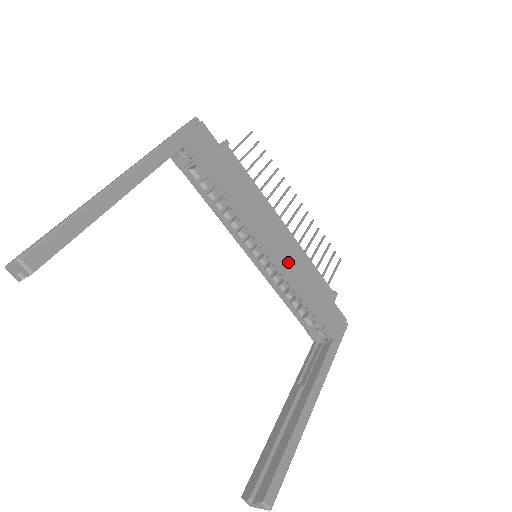
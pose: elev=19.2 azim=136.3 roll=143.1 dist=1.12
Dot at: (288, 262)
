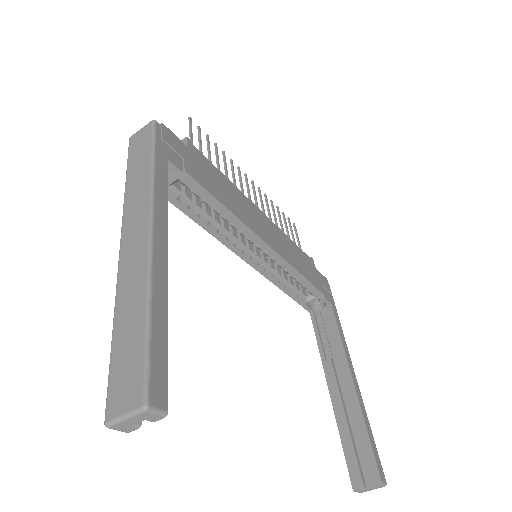
Dot at: (281, 249)
